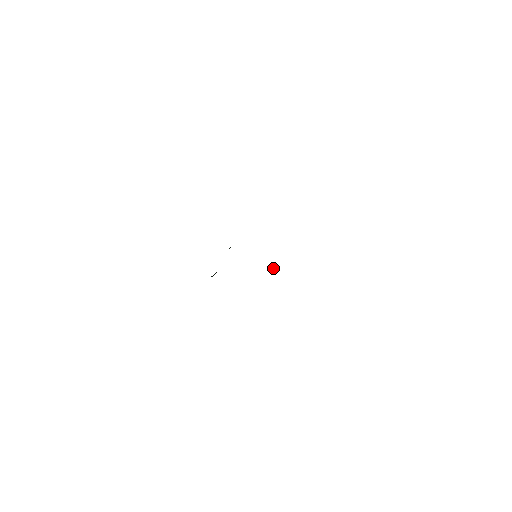
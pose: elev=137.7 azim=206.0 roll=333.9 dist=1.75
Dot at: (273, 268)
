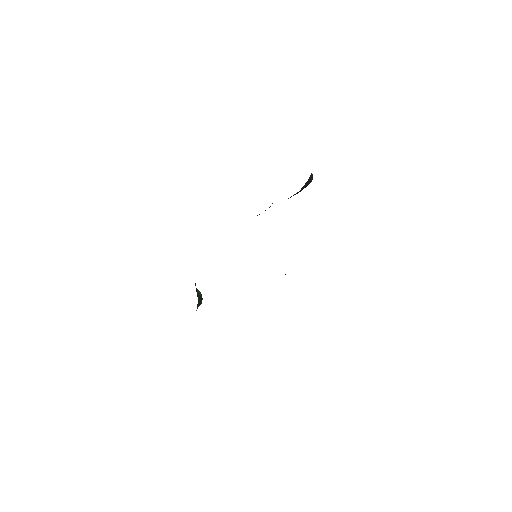
Dot at: occluded
